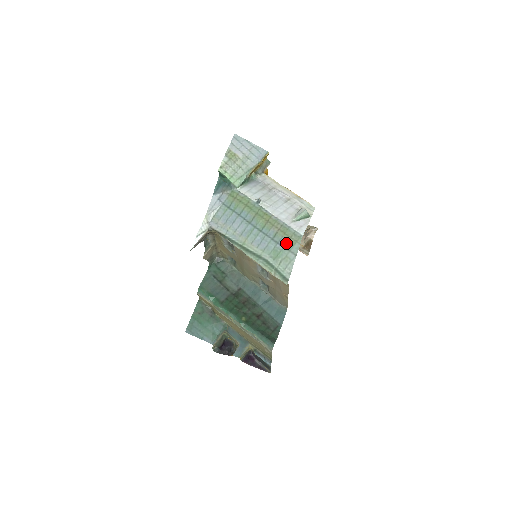
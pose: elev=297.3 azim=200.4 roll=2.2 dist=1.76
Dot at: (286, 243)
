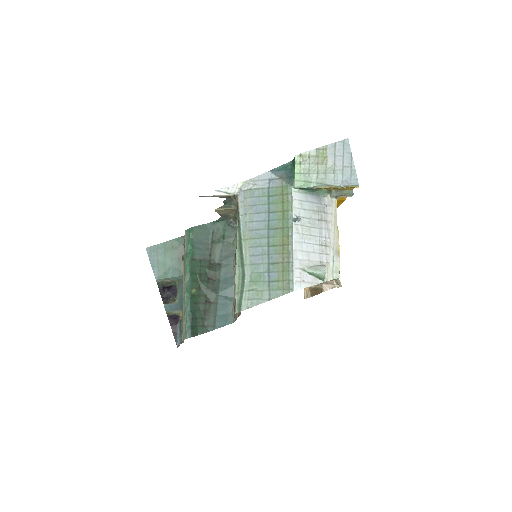
Dot at: (274, 280)
